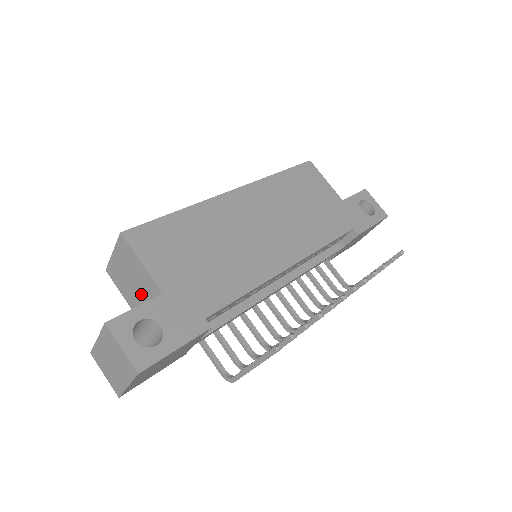
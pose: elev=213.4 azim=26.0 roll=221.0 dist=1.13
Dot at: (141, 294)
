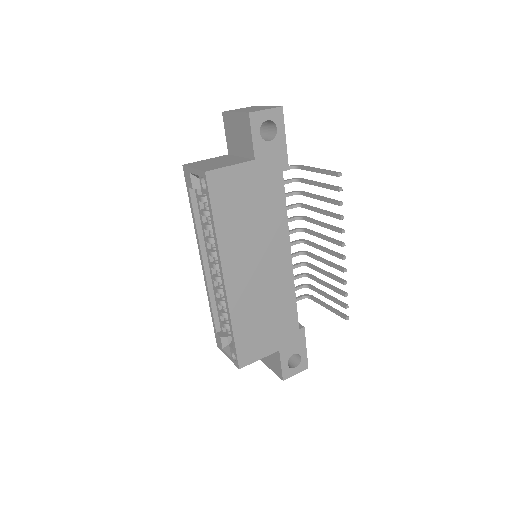
Dot at: occluded
